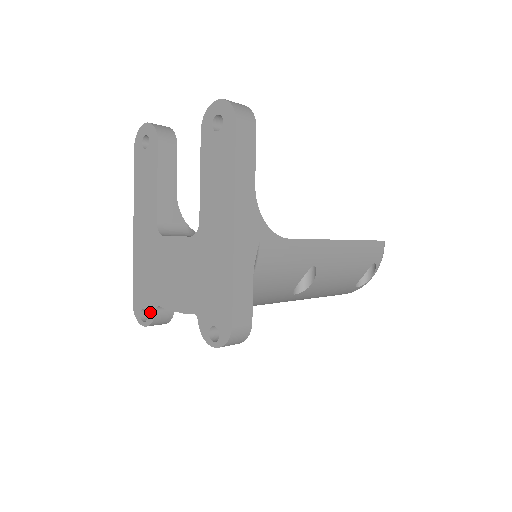
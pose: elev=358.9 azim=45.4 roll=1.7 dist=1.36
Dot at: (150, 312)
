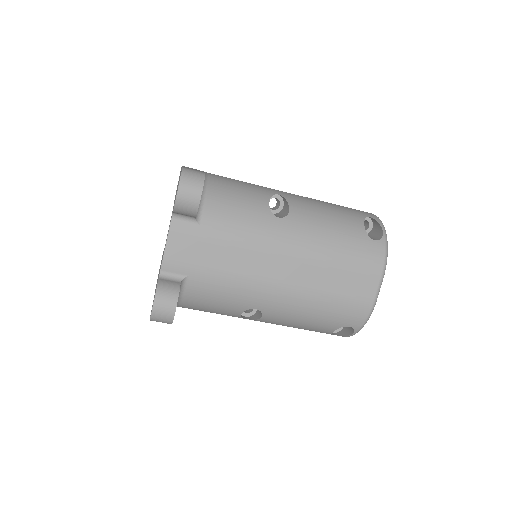
Dot at: occluded
